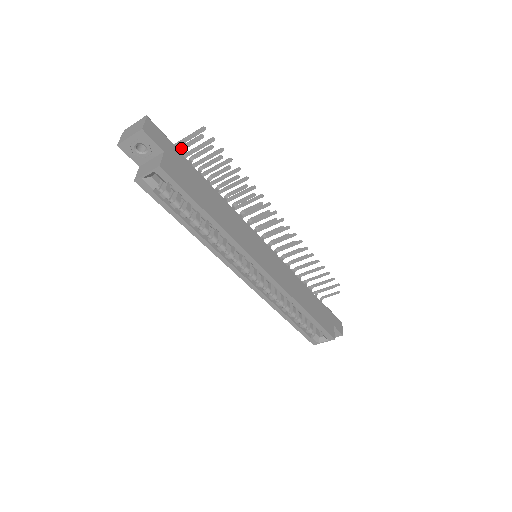
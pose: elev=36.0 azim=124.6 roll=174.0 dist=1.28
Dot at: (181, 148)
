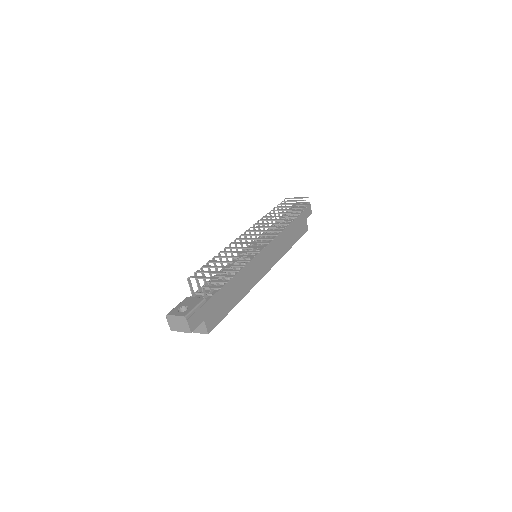
Dot at: (203, 288)
